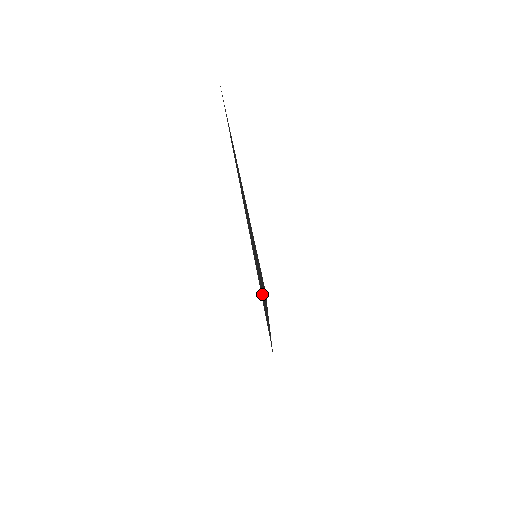
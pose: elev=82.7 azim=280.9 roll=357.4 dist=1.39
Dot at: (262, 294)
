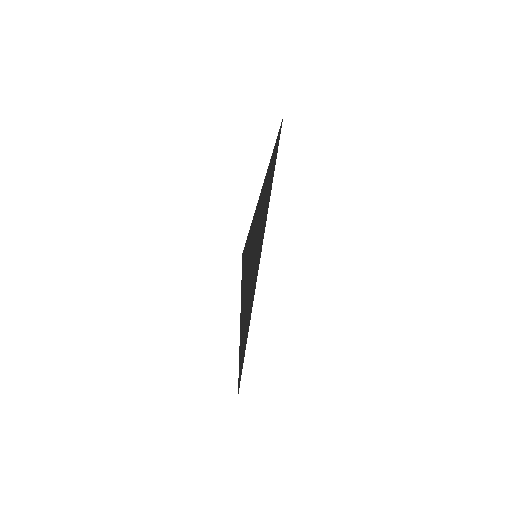
Dot at: (251, 249)
